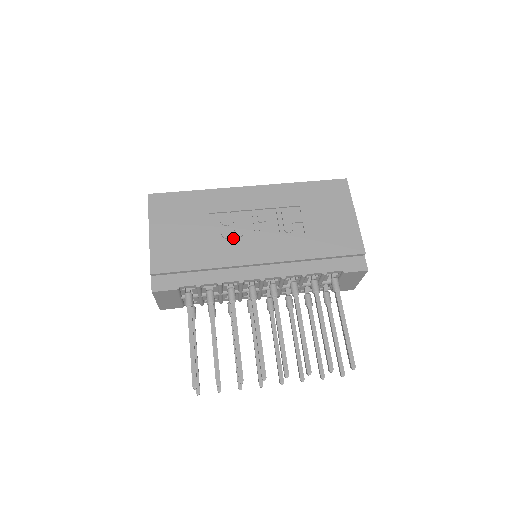
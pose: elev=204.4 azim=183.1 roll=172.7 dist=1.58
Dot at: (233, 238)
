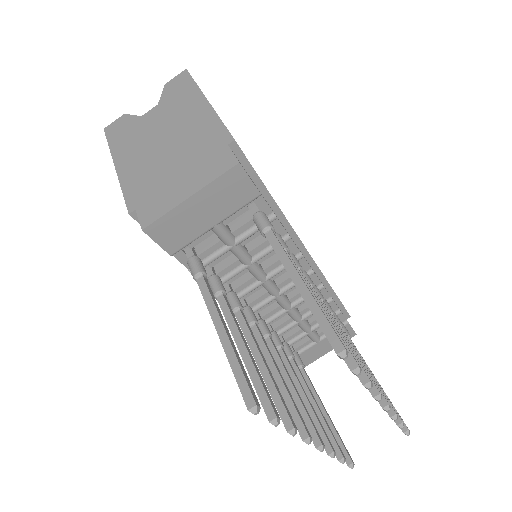
Dot at: occluded
